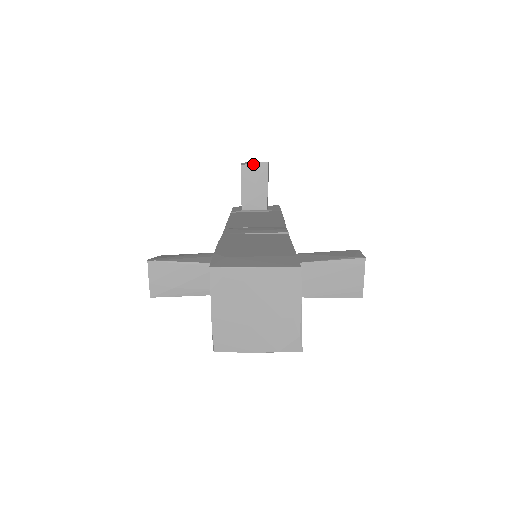
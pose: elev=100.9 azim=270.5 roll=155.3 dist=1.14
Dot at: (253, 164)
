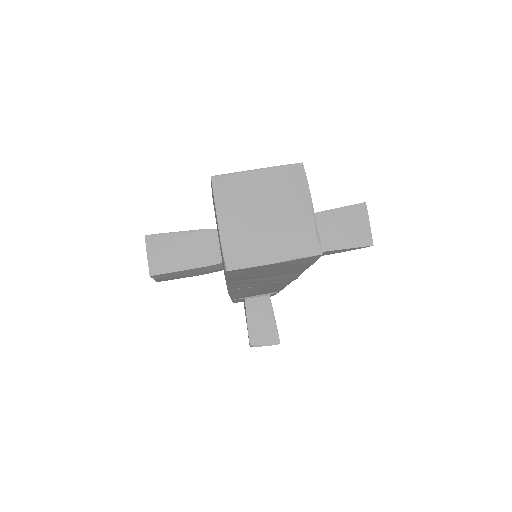
Dot at: occluded
